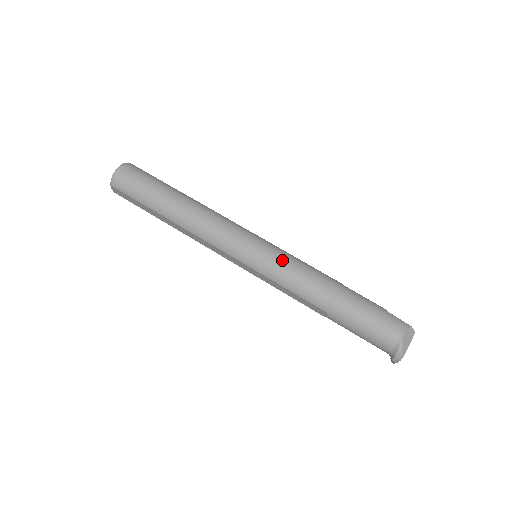
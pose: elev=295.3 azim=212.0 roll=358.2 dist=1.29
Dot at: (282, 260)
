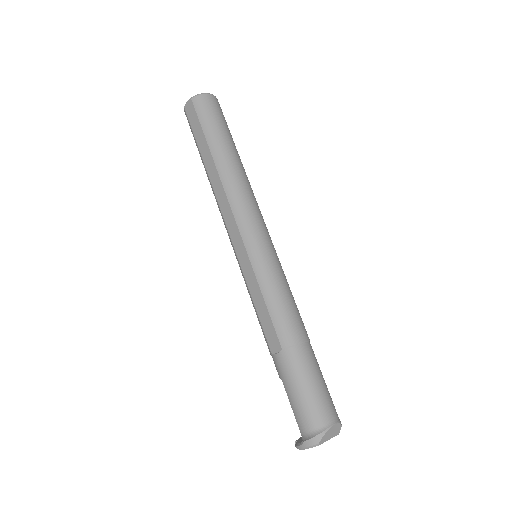
Dot at: (281, 275)
